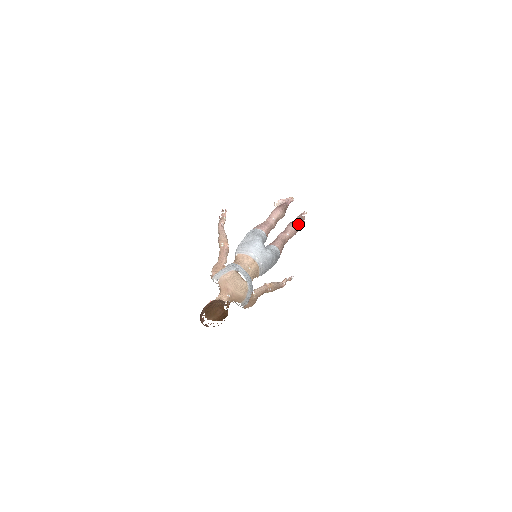
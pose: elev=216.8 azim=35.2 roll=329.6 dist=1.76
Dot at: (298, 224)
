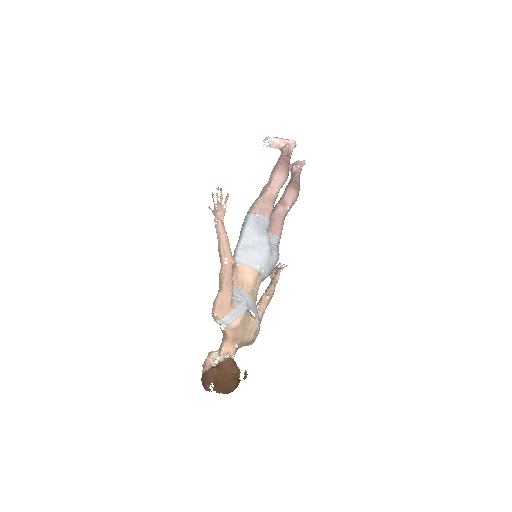
Dot at: (299, 188)
